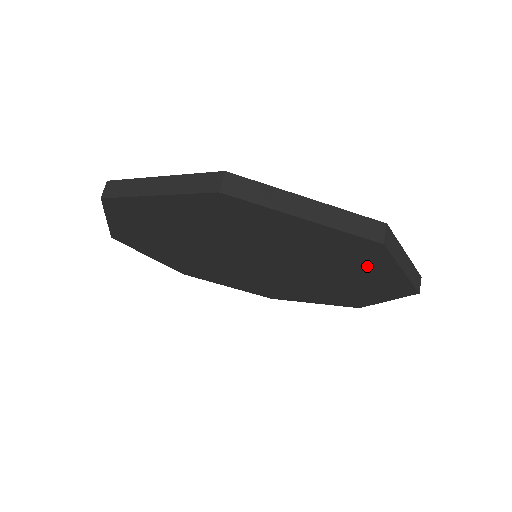
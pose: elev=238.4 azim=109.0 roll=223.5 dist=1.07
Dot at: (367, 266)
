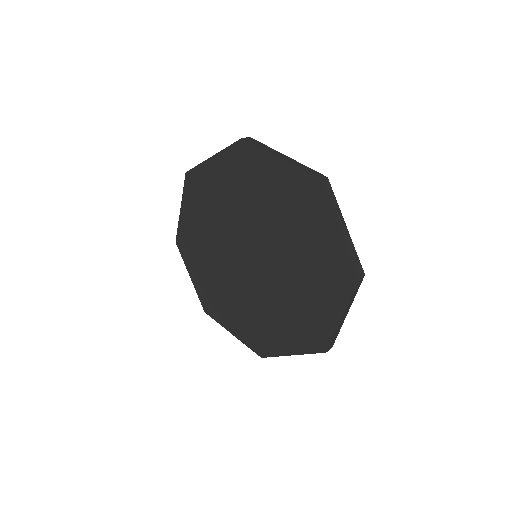
Dot at: (325, 300)
